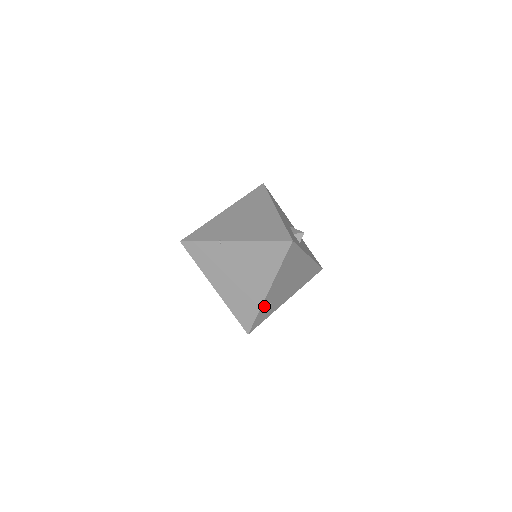
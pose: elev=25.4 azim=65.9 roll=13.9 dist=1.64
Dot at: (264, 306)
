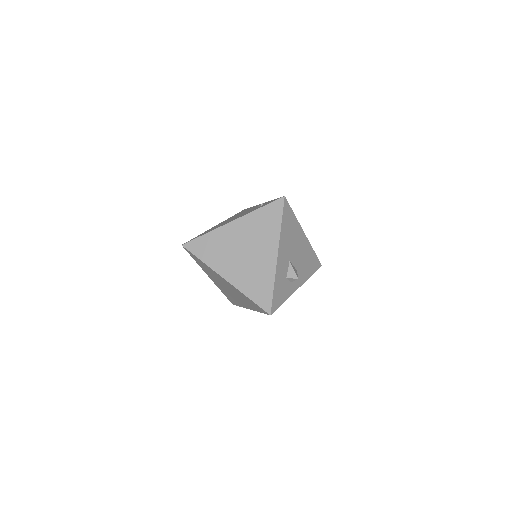
Dot at: occluded
